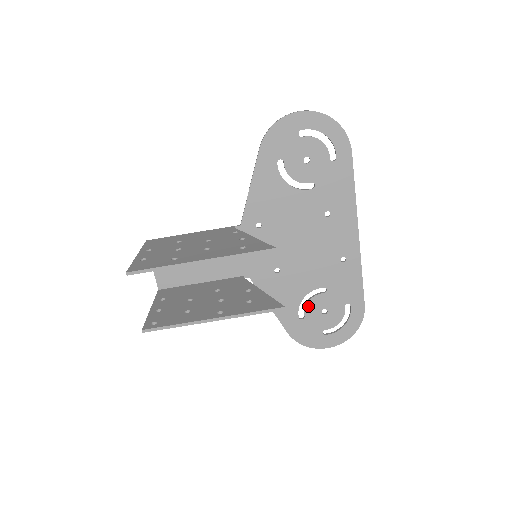
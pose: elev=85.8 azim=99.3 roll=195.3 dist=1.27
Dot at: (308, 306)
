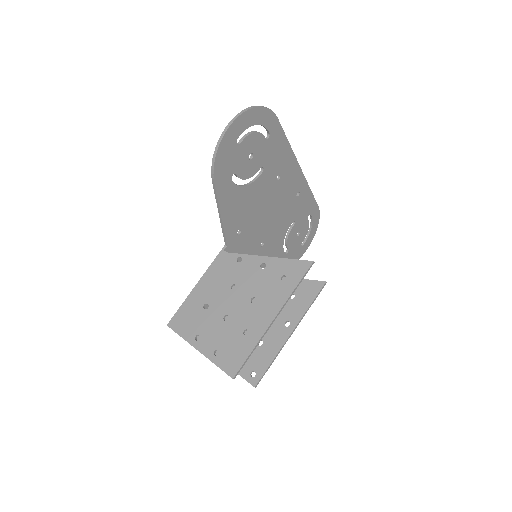
Dot at: (288, 242)
